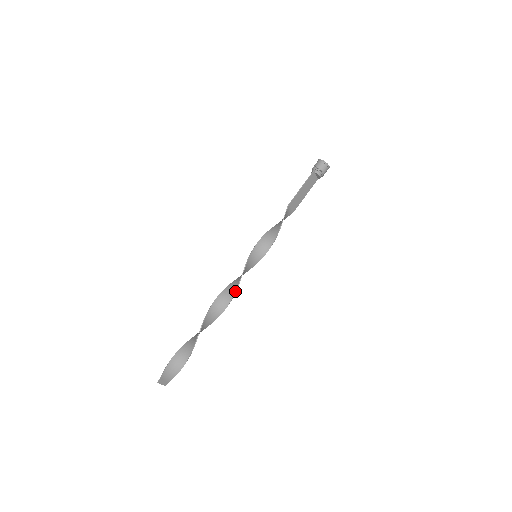
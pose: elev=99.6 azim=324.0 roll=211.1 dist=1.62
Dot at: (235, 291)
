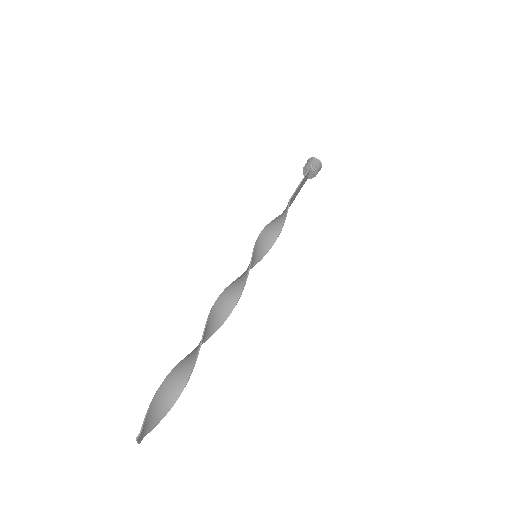
Dot at: (238, 298)
